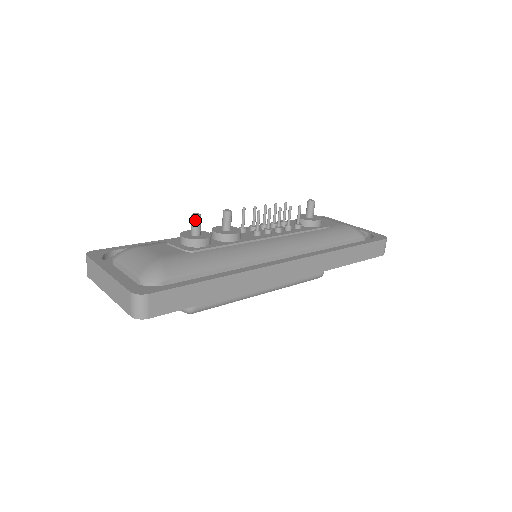
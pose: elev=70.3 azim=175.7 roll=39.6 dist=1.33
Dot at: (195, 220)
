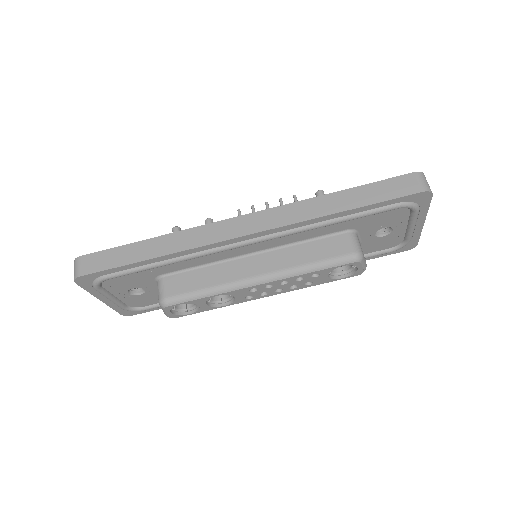
Dot at: (173, 231)
